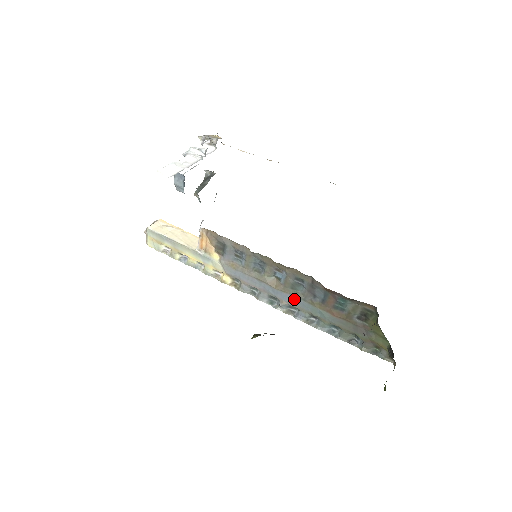
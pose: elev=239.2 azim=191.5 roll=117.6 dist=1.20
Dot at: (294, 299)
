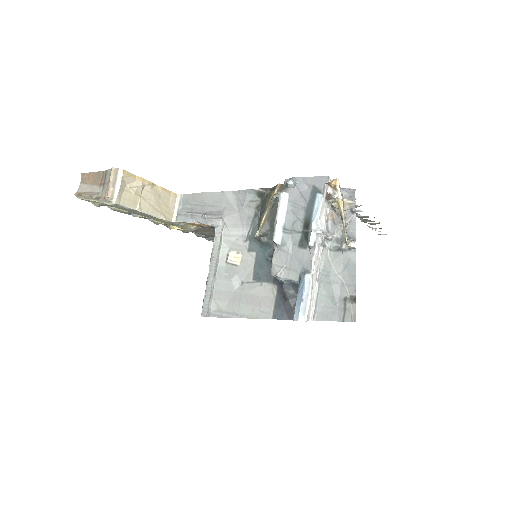
Dot at: occluded
